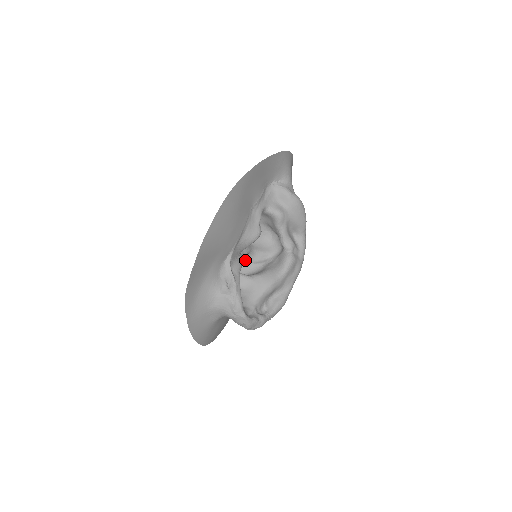
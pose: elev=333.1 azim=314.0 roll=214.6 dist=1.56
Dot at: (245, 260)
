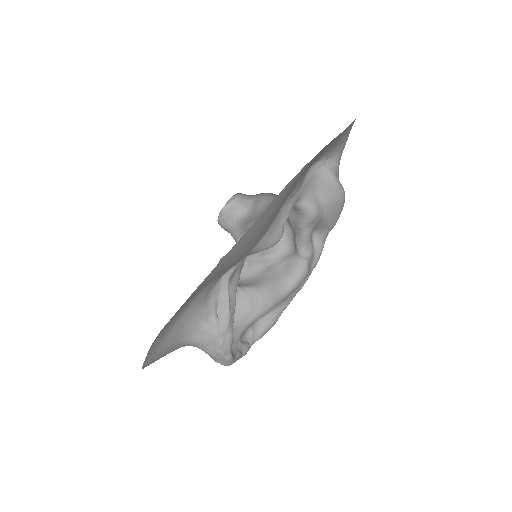
Dot at: occluded
